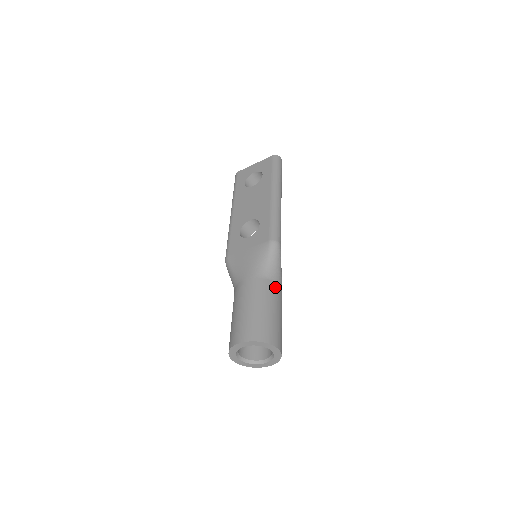
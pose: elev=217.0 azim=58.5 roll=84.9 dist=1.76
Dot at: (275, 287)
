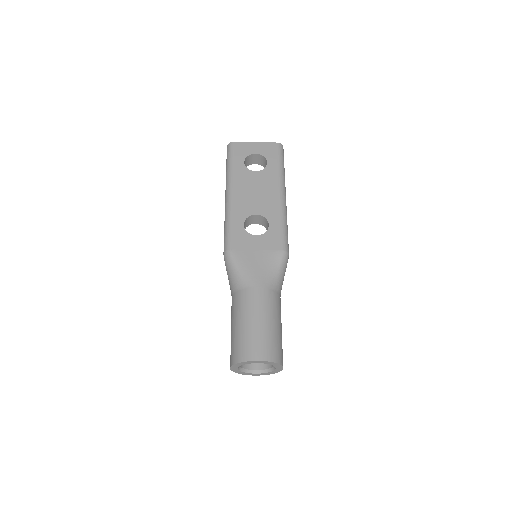
Dot at: (280, 300)
